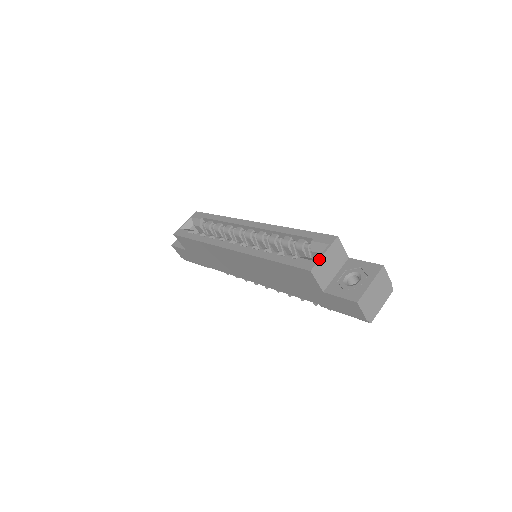
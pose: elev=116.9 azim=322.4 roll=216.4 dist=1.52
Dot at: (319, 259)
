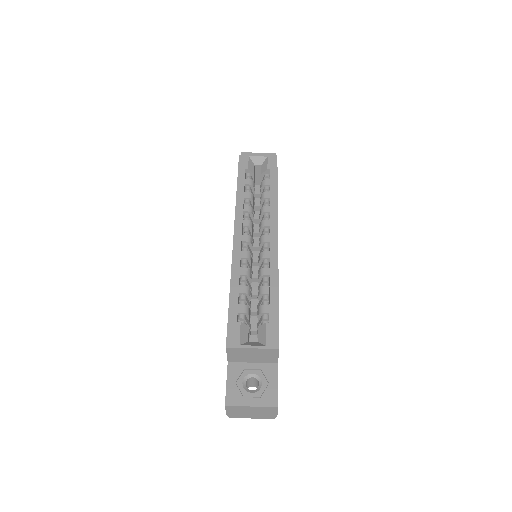
Dot at: (243, 348)
